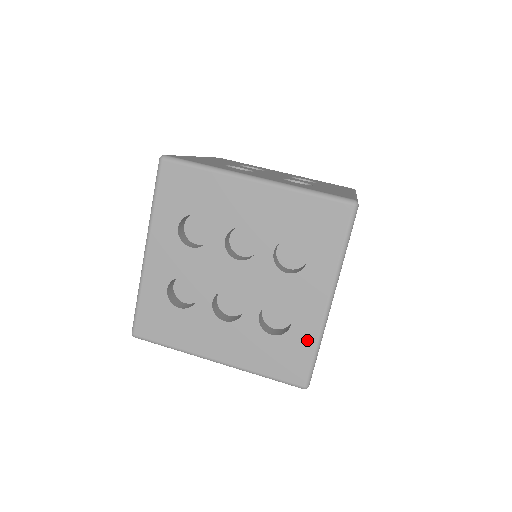
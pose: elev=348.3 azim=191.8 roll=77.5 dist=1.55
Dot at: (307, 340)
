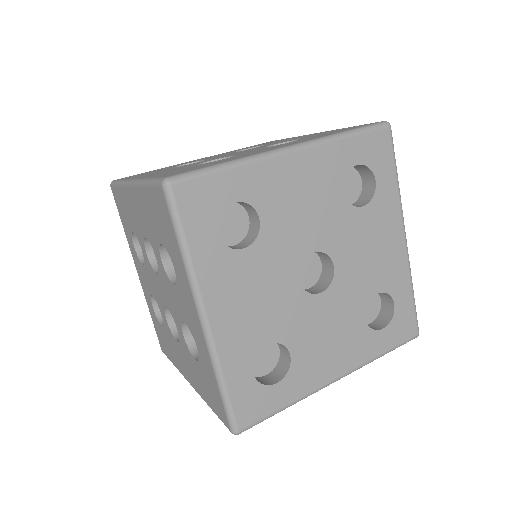
Dot at: (210, 370)
